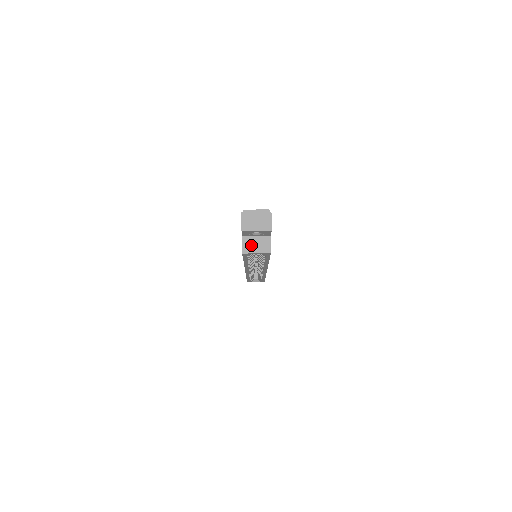
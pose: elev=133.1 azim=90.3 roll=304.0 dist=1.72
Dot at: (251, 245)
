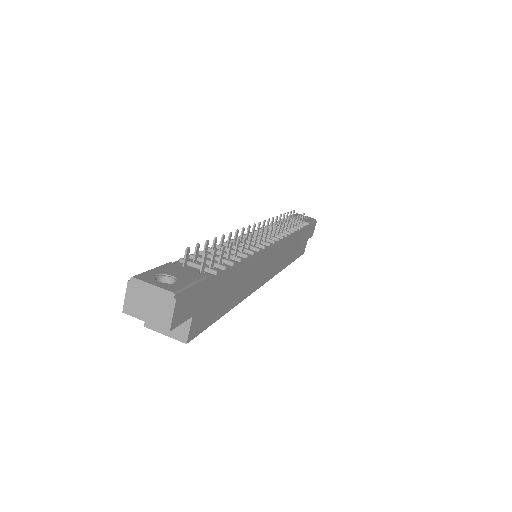
Dot at: occluded
